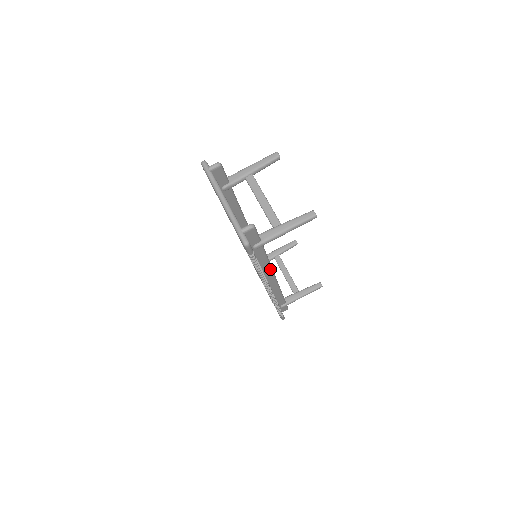
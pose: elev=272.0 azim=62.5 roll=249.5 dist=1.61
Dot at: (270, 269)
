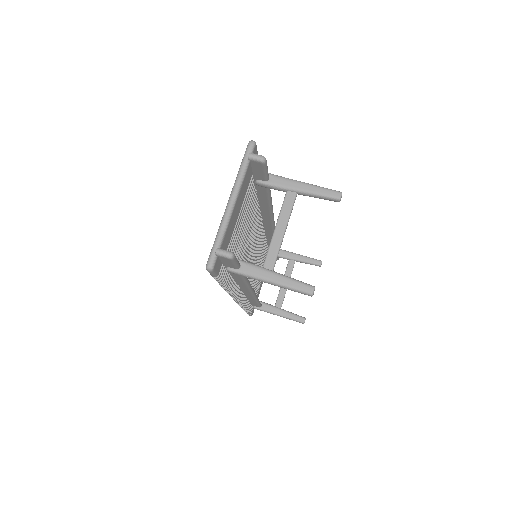
Dot at: (247, 286)
